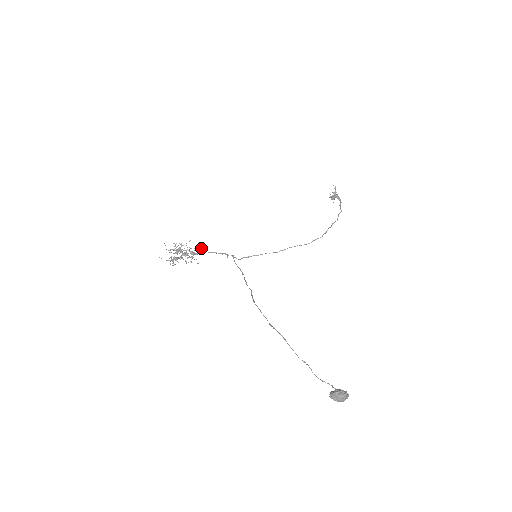
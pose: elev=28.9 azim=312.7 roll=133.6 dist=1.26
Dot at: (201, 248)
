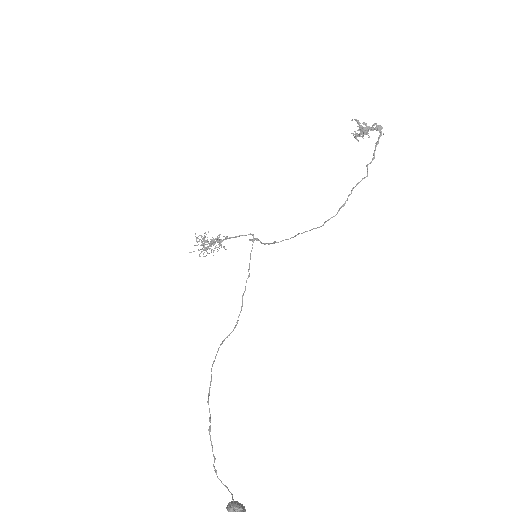
Dot at: occluded
